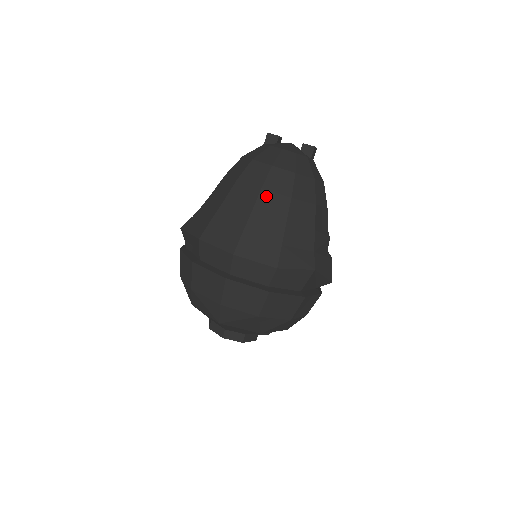
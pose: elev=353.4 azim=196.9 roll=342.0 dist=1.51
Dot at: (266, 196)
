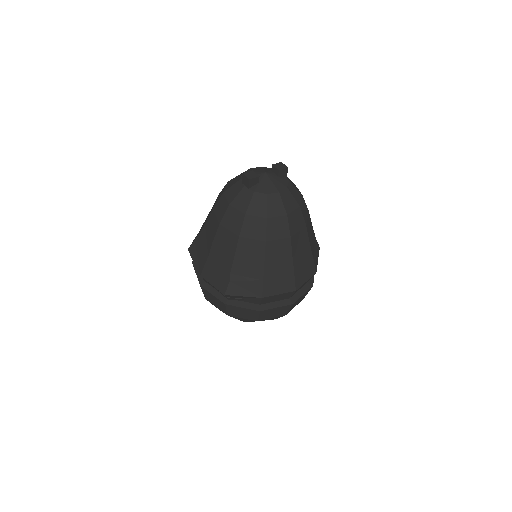
Dot at: (295, 239)
